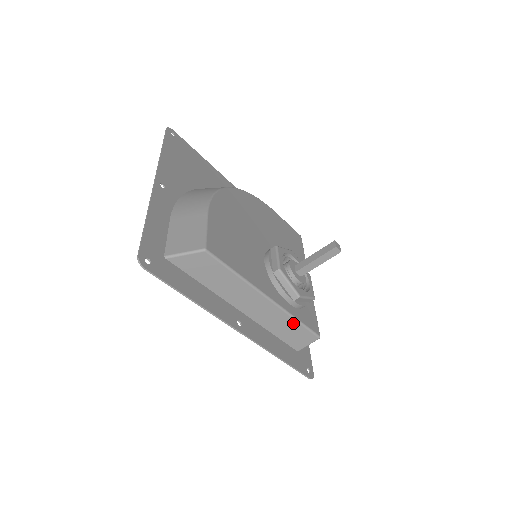
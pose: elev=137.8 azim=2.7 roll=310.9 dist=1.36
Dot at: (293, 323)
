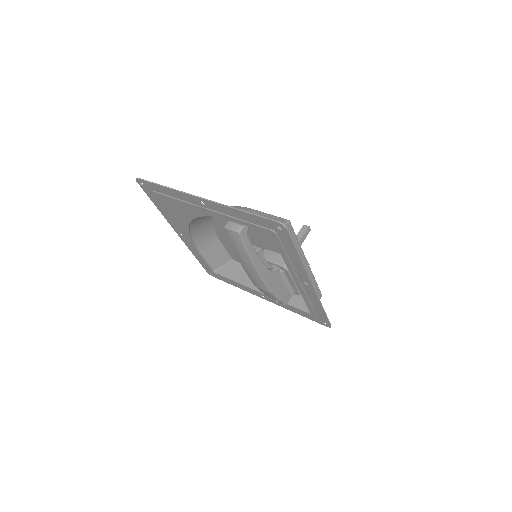
Dot at: (314, 284)
